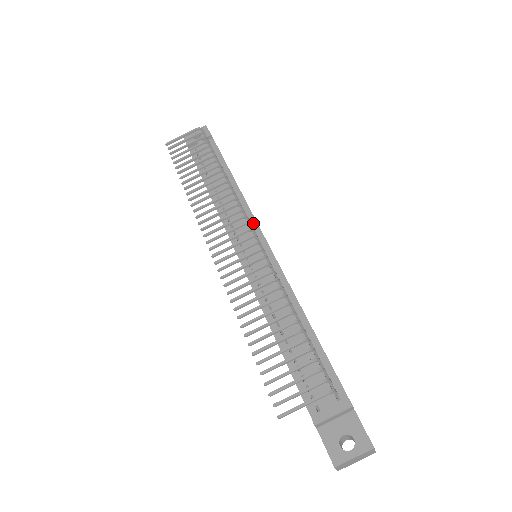
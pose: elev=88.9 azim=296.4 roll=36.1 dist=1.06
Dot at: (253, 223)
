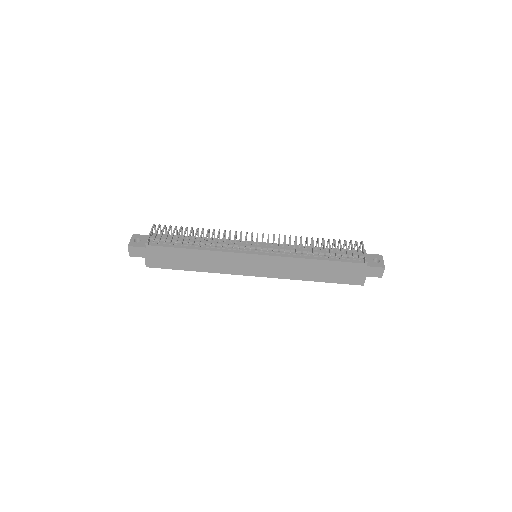
Dot at: (241, 242)
